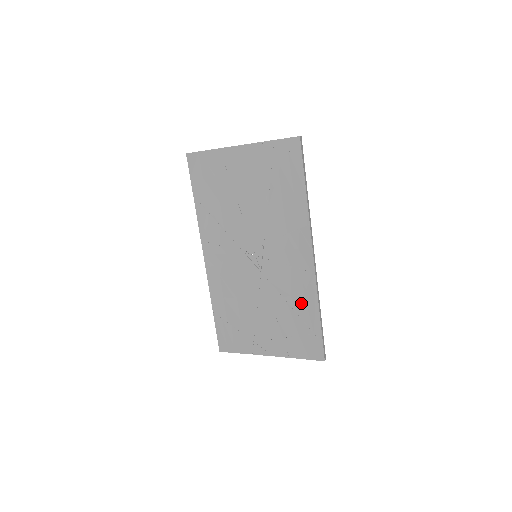
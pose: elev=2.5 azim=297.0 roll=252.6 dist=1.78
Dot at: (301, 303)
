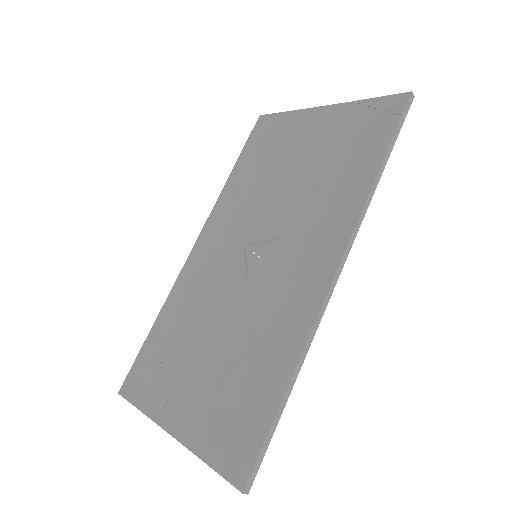
Dot at: (272, 352)
